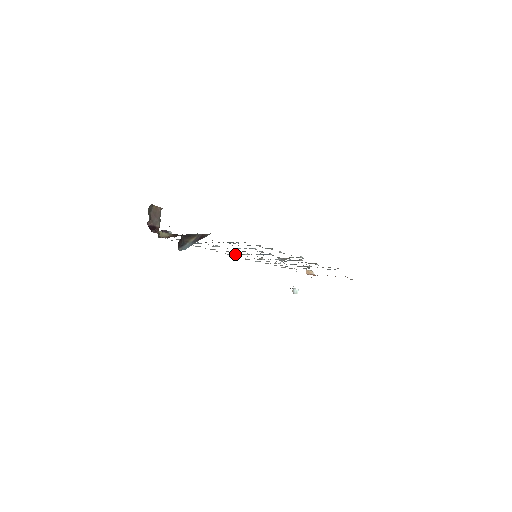
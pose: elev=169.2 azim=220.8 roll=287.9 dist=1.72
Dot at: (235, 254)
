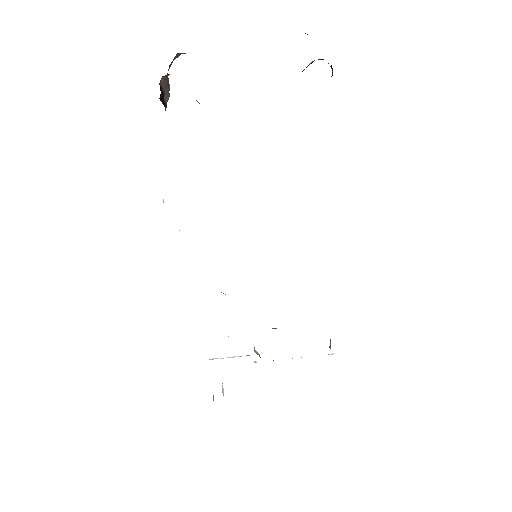
Dot at: occluded
